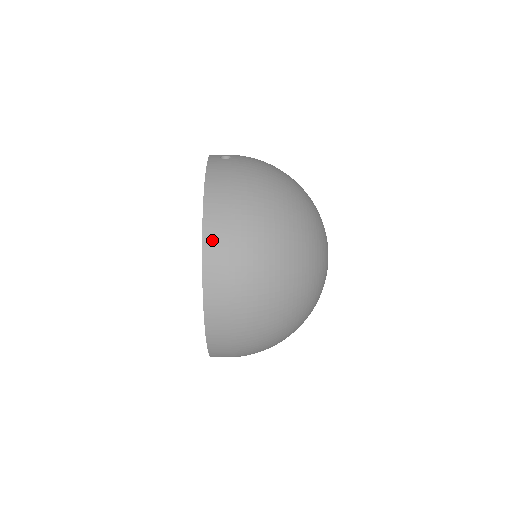
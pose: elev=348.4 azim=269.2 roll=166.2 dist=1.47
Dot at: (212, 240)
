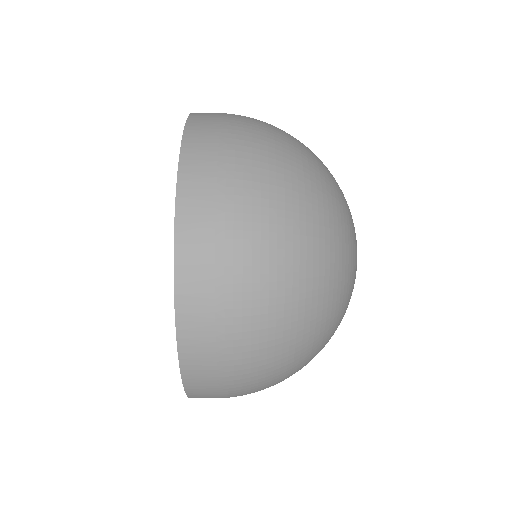
Dot at: occluded
